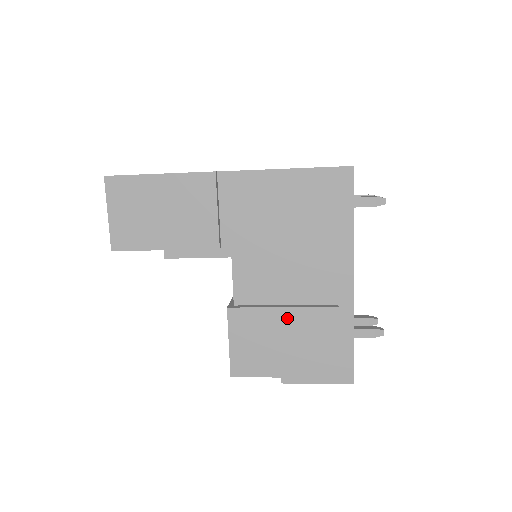
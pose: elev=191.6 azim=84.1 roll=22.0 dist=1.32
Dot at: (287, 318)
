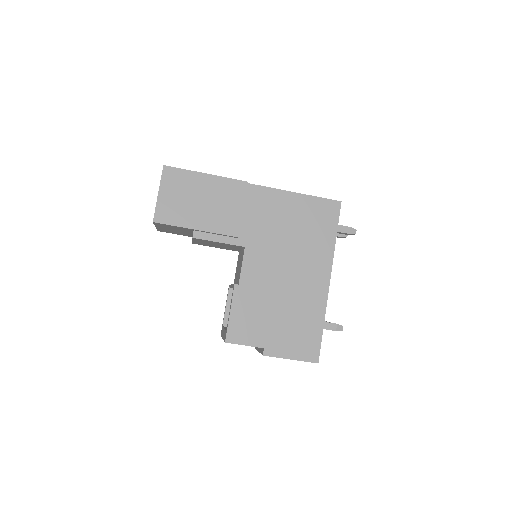
Dot at: (279, 300)
